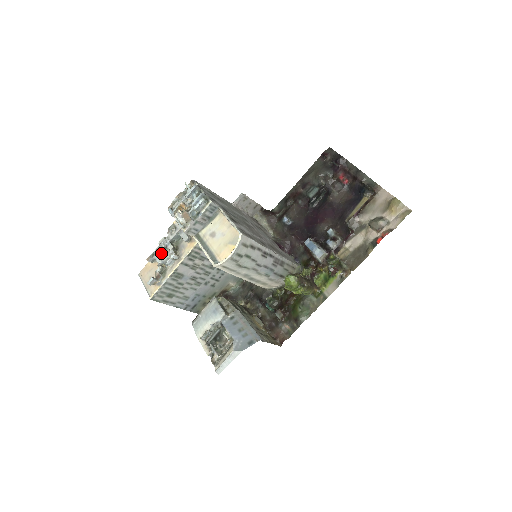
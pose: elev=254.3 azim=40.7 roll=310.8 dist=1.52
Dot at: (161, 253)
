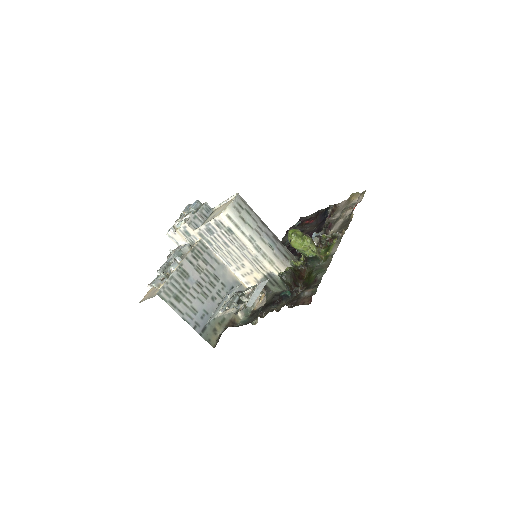
Dot at: (163, 271)
